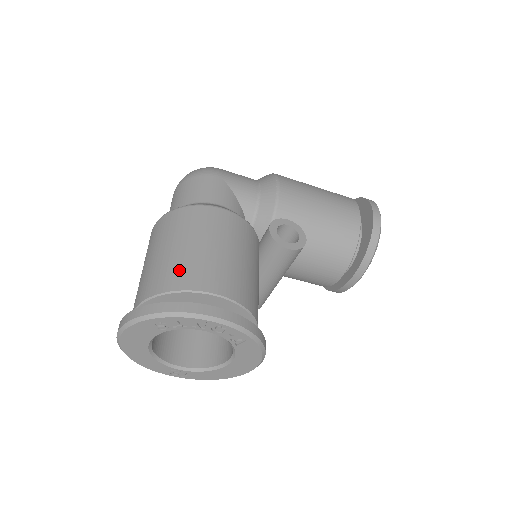
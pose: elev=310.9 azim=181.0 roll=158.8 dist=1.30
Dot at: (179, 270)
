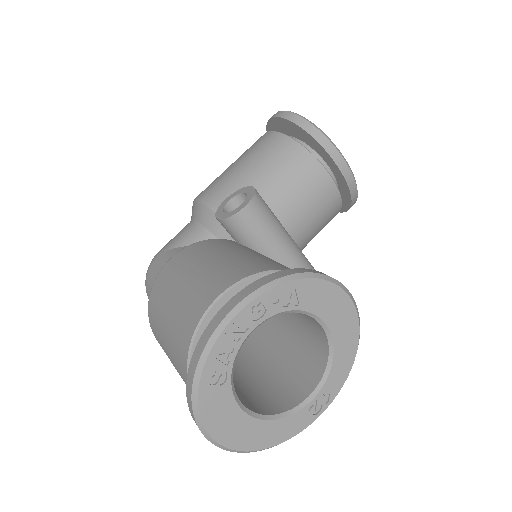
Dot at: (180, 327)
